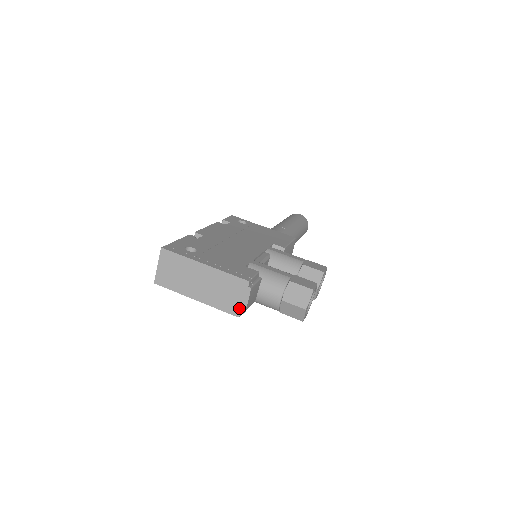
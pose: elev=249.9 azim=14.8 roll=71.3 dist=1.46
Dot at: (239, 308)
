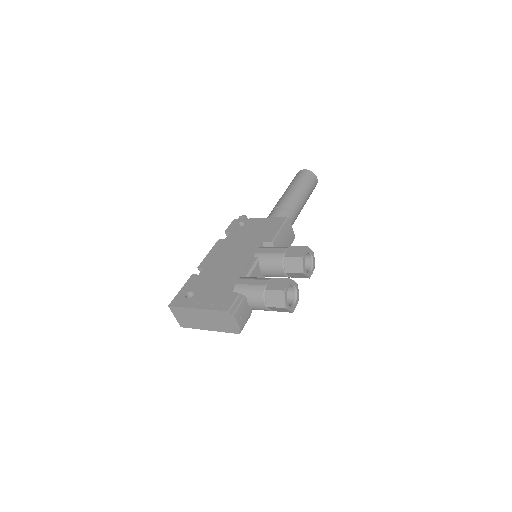
Dot at: (236, 329)
